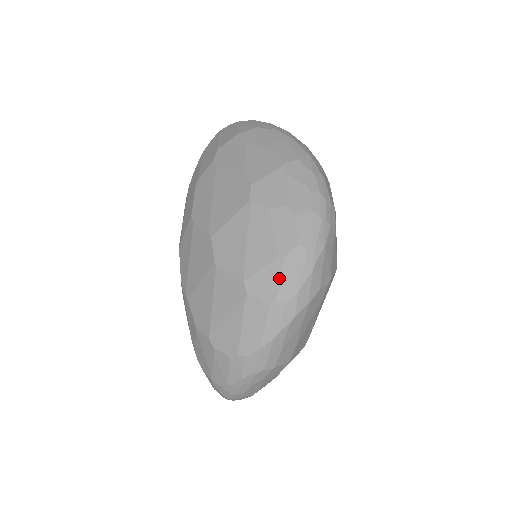
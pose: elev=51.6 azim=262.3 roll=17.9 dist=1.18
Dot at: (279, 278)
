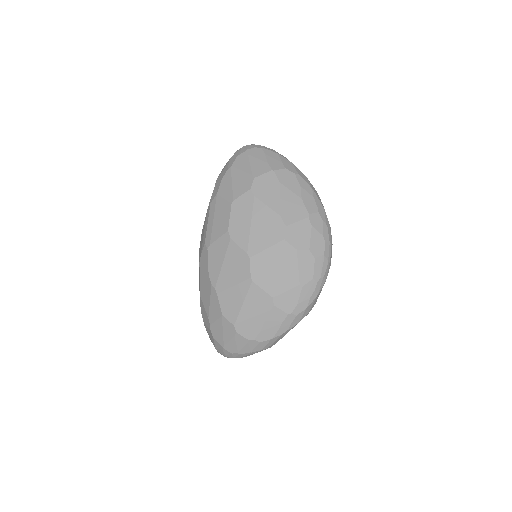
Dot at: (297, 299)
